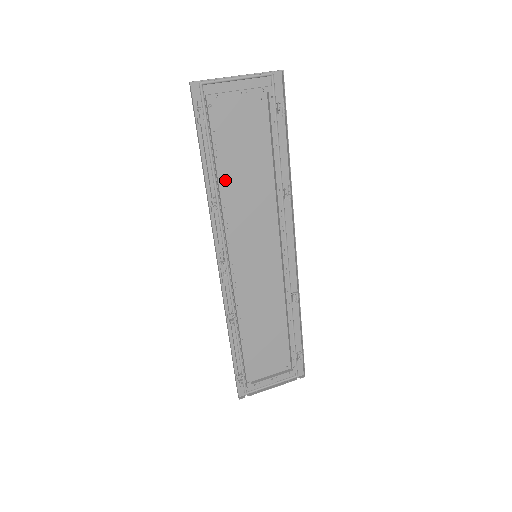
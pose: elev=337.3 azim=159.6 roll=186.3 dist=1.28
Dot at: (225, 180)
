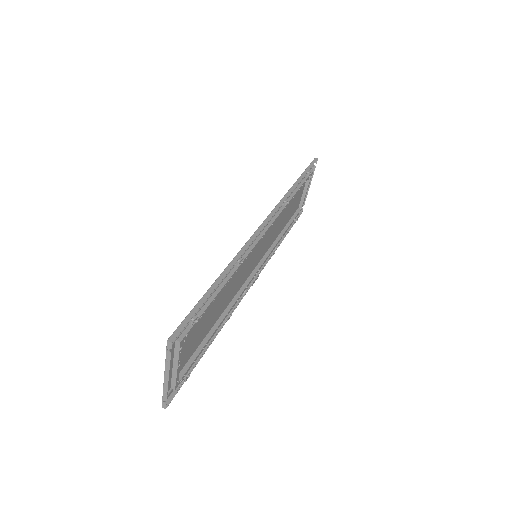
Dot at: (215, 321)
